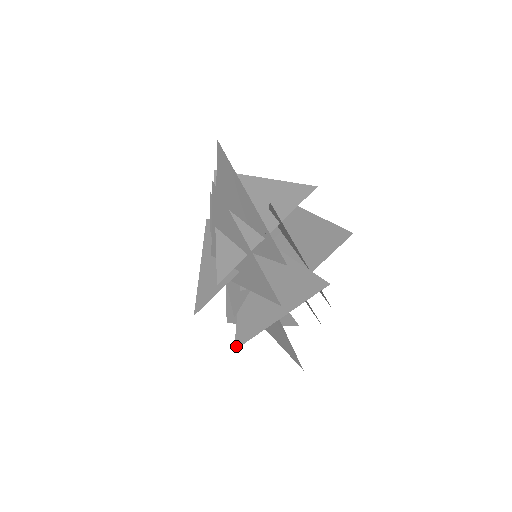
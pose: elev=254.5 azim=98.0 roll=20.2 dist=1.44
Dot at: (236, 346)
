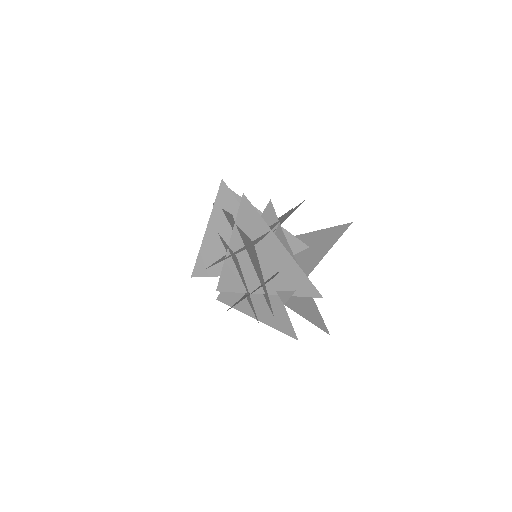
Dot at: (218, 299)
